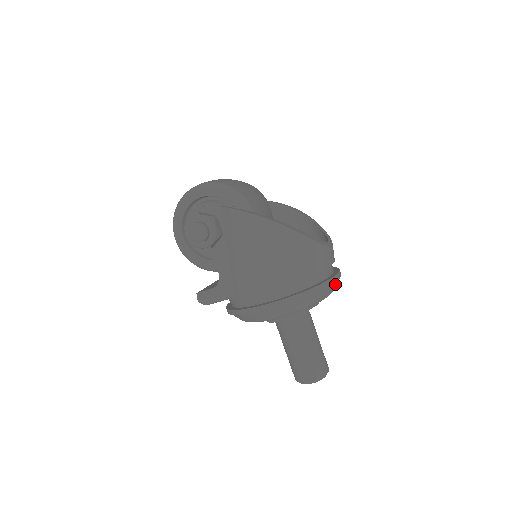
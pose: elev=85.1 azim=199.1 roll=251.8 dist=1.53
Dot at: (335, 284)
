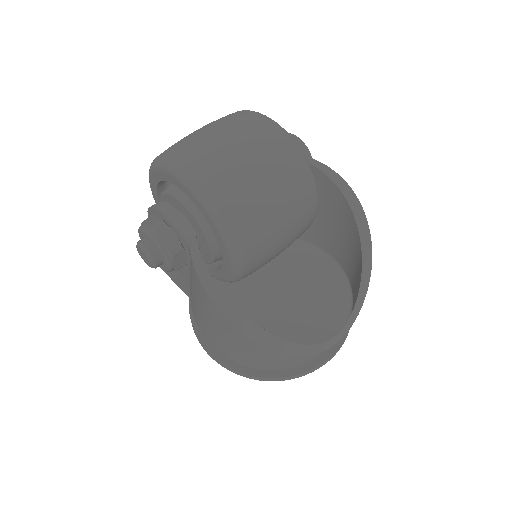
Dot at: occluded
